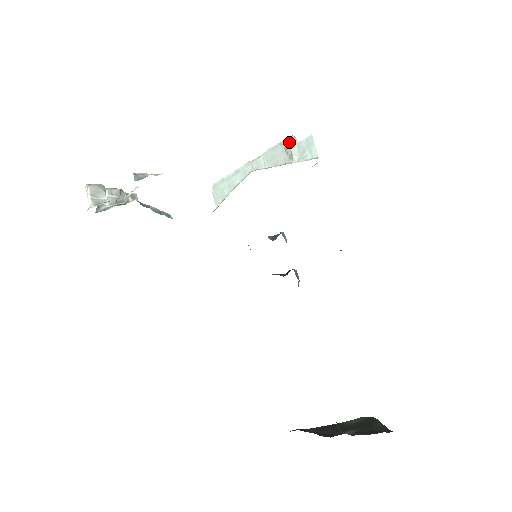
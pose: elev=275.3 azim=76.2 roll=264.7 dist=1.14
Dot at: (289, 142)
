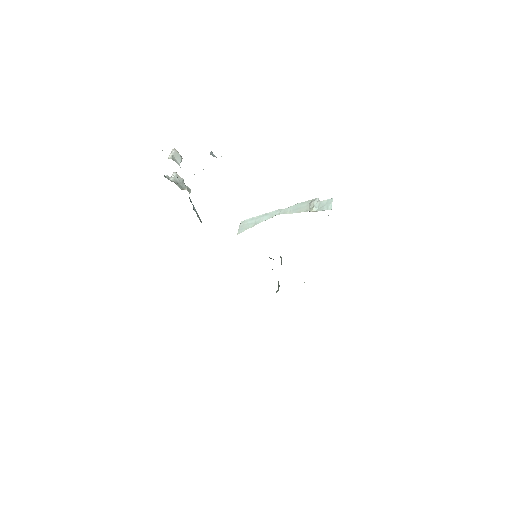
Dot at: (315, 200)
